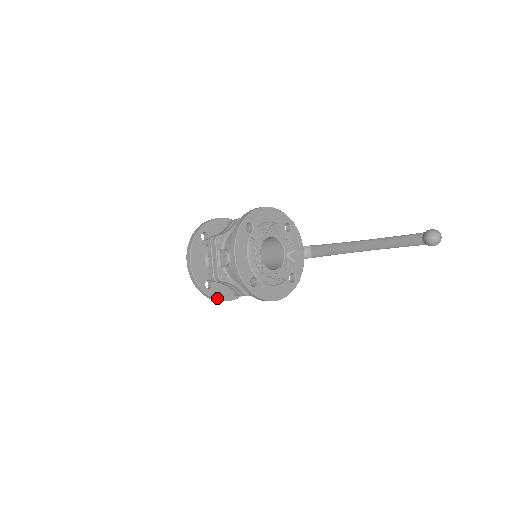
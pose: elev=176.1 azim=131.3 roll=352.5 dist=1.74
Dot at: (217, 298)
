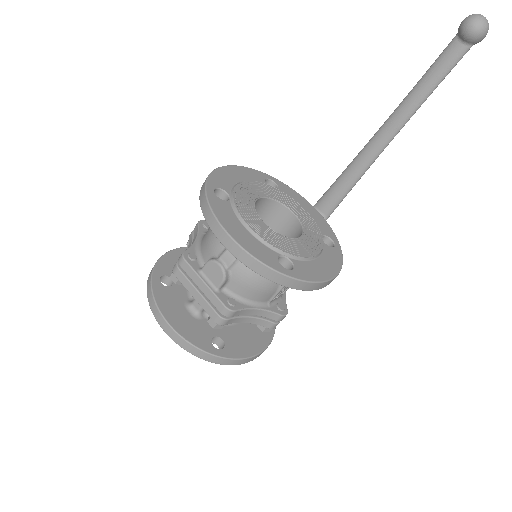
Dot at: (244, 356)
